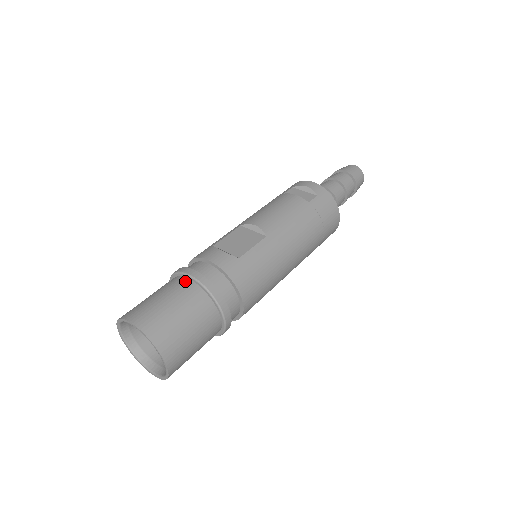
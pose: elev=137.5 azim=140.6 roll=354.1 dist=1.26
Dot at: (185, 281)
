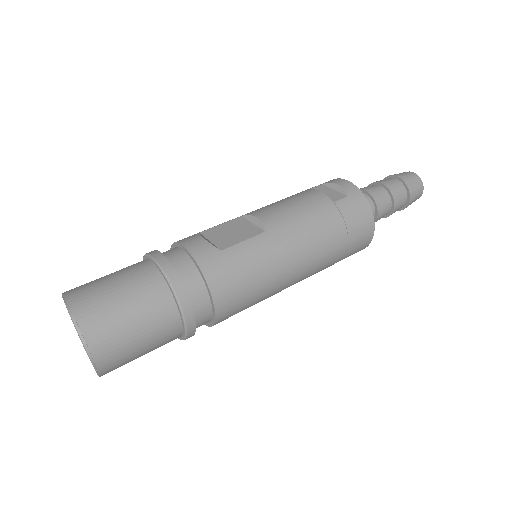
Dot at: (148, 265)
